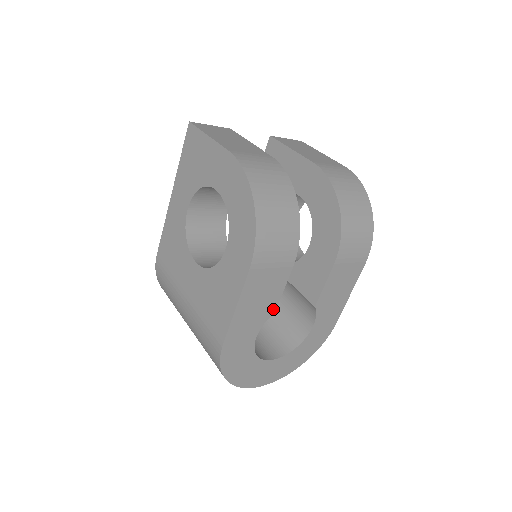
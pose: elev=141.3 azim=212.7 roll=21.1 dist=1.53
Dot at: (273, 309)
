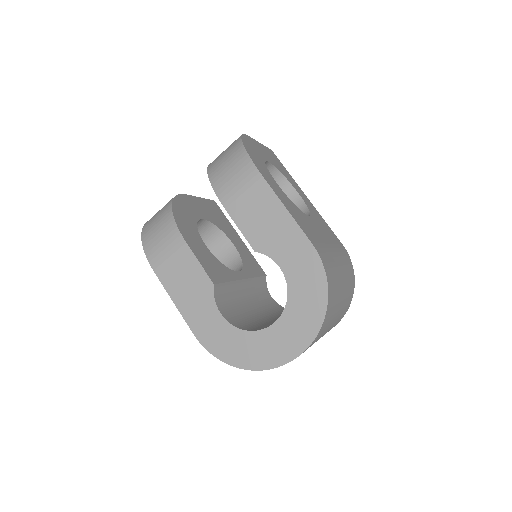
Dot at: (209, 283)
